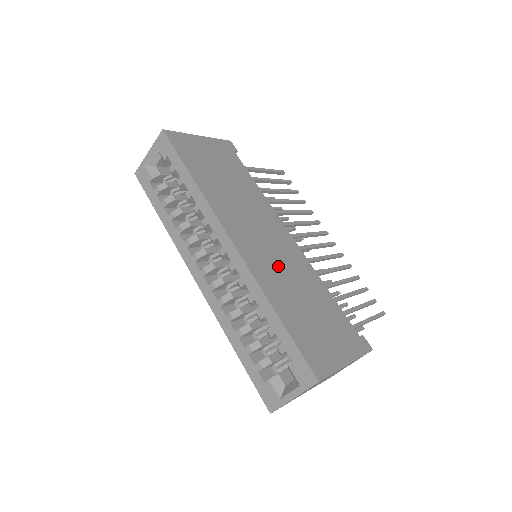
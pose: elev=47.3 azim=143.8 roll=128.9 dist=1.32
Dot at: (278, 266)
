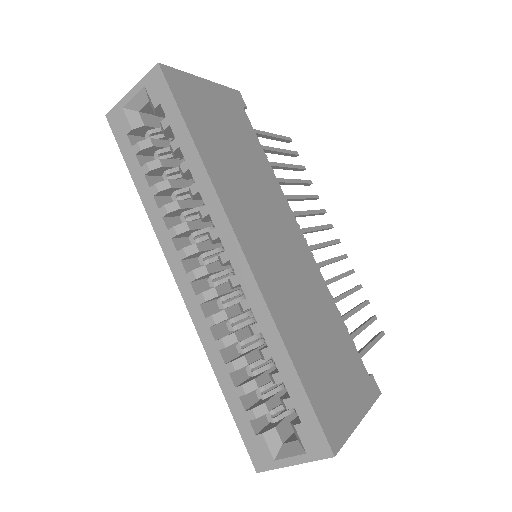
Dot at: (291, 283)
